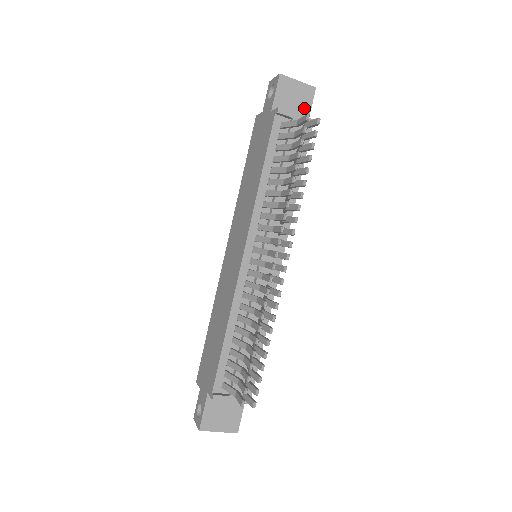
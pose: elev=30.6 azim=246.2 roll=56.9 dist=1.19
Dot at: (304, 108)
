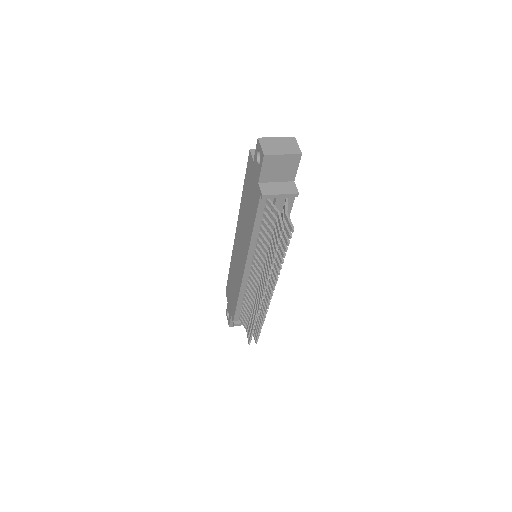
Dot at: (290, 172)
